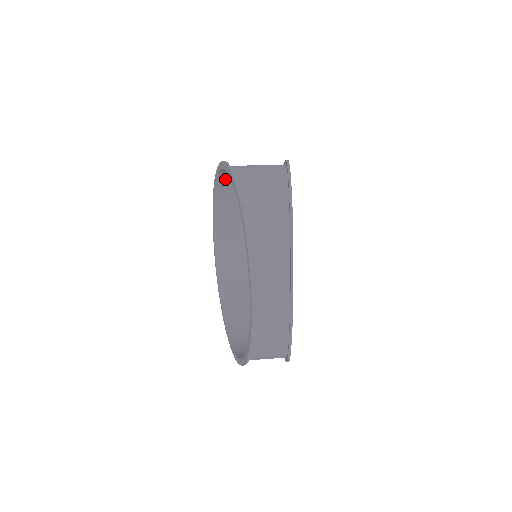
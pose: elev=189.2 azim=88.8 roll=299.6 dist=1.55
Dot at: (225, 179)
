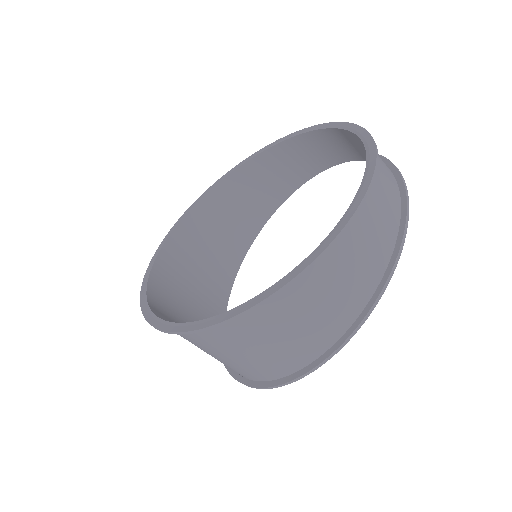
Dot at: (188, 228)
